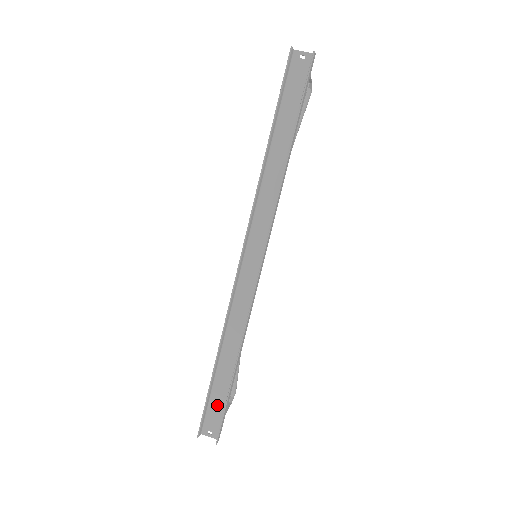
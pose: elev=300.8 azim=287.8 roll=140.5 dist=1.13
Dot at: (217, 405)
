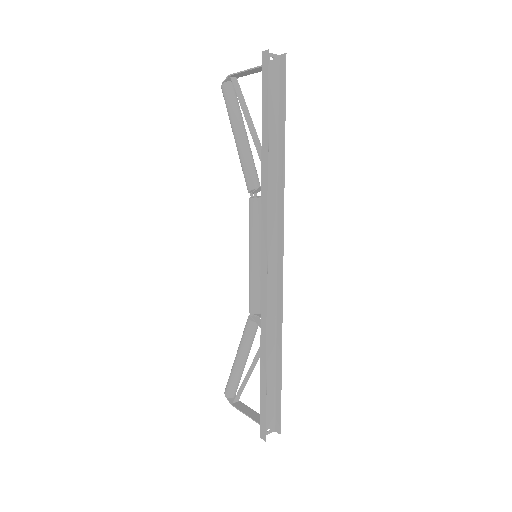
Dot at: (269, 403)
